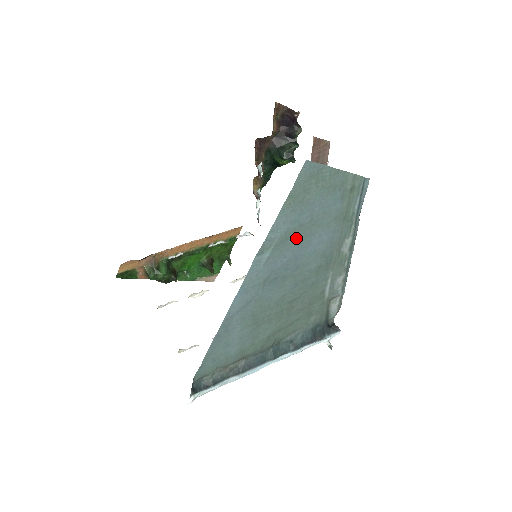
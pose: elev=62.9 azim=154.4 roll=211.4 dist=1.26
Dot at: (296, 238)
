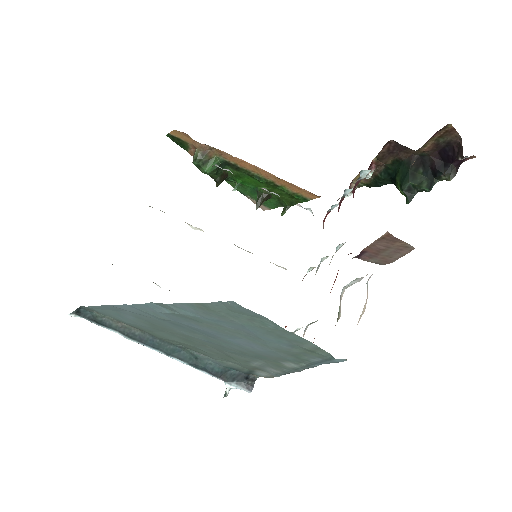
Dot at: (210, 326)
